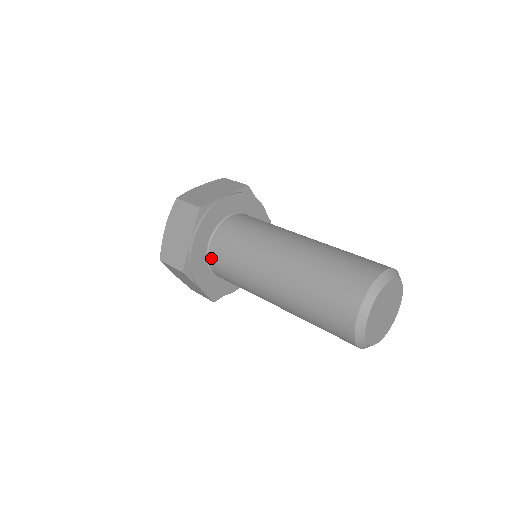
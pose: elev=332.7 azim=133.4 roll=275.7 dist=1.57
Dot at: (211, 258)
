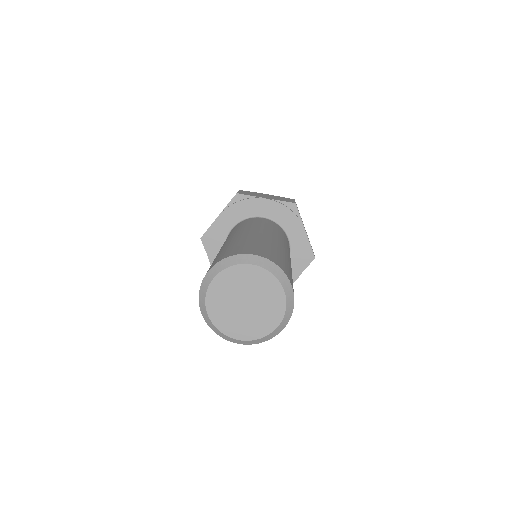
Dot at: occluded
